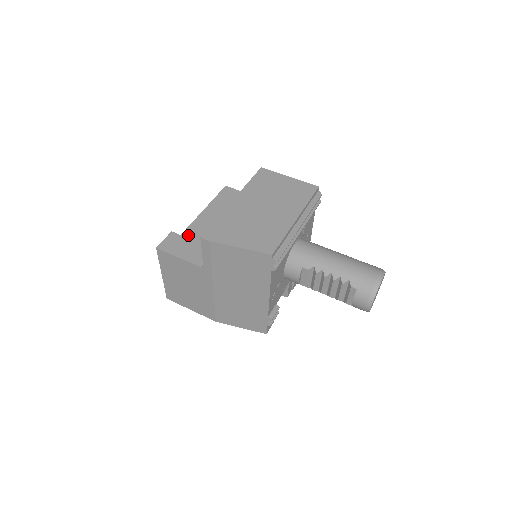
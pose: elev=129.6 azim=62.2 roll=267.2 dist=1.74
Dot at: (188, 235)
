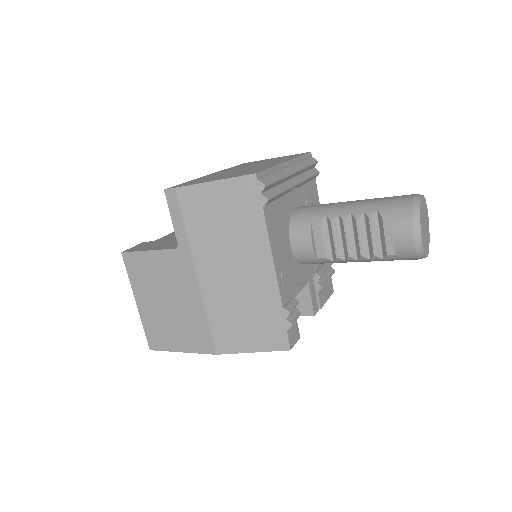
Dot at: (163, 239)
